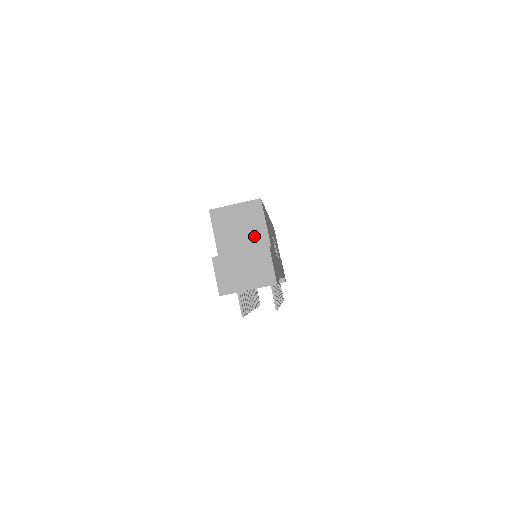
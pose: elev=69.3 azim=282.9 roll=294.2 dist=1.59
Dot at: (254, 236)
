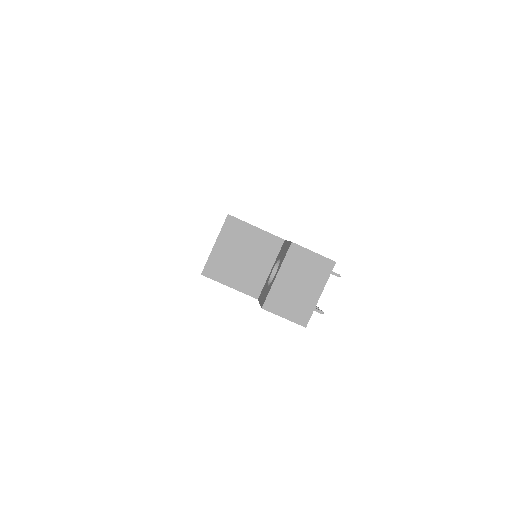
Dot at: (261, 248)
